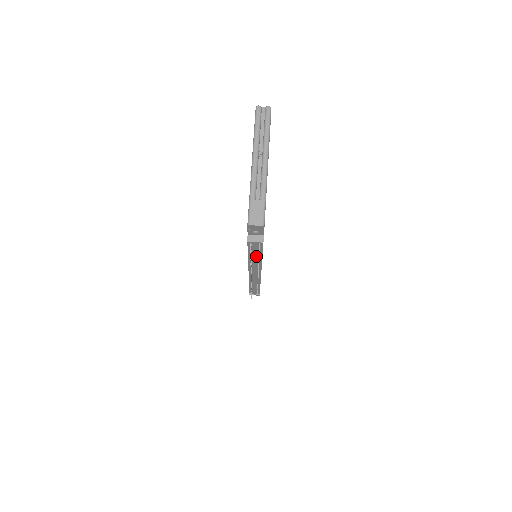
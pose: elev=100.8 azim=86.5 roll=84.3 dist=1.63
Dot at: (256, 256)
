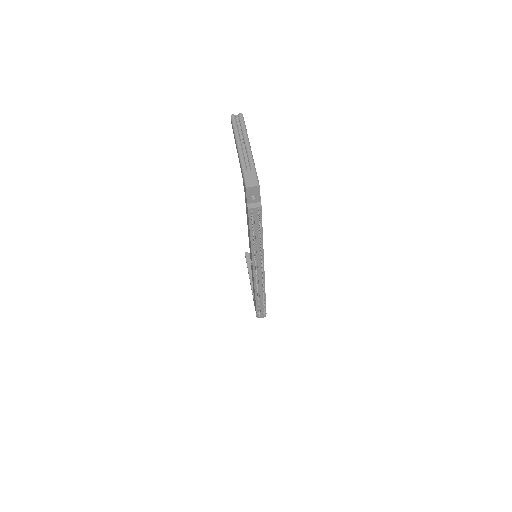
Dot at: (257, 235)
